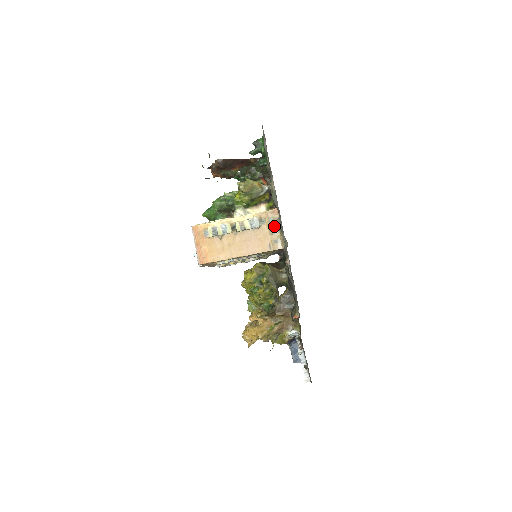
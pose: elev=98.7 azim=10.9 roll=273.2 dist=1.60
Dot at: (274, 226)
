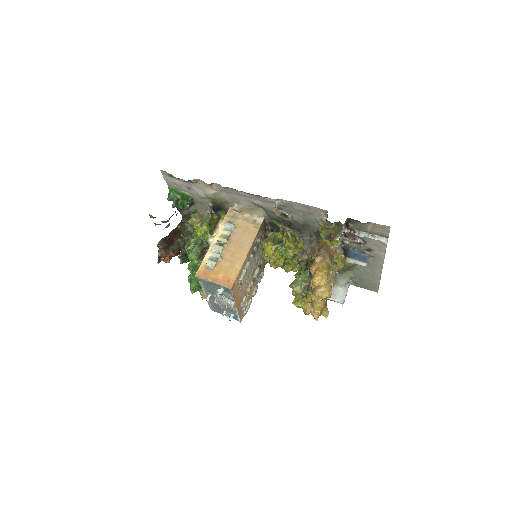
Dot at: (242, 216)
